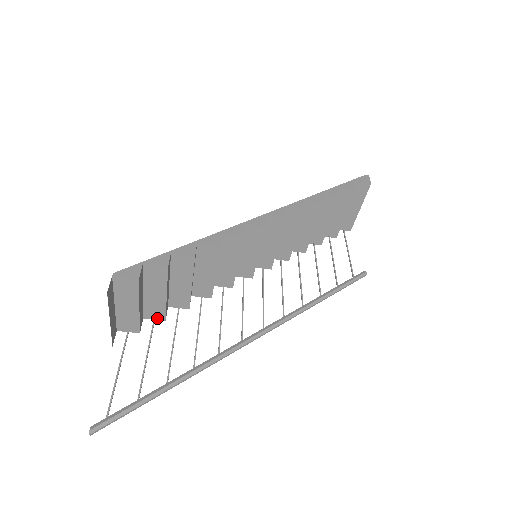
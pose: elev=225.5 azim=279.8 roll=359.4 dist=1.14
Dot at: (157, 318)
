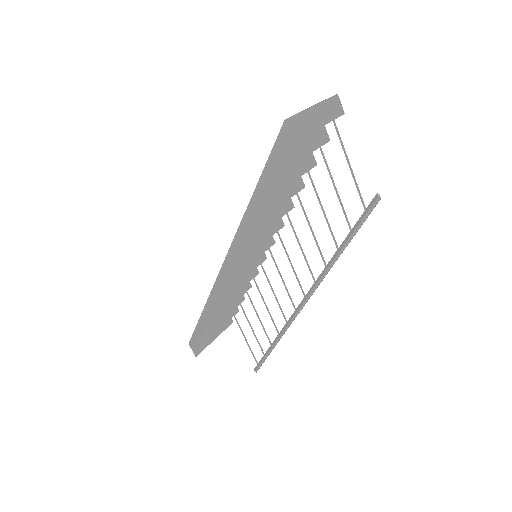
Dot at: occluded
